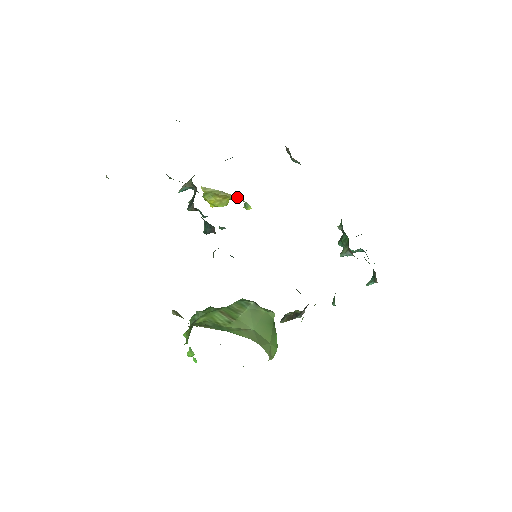
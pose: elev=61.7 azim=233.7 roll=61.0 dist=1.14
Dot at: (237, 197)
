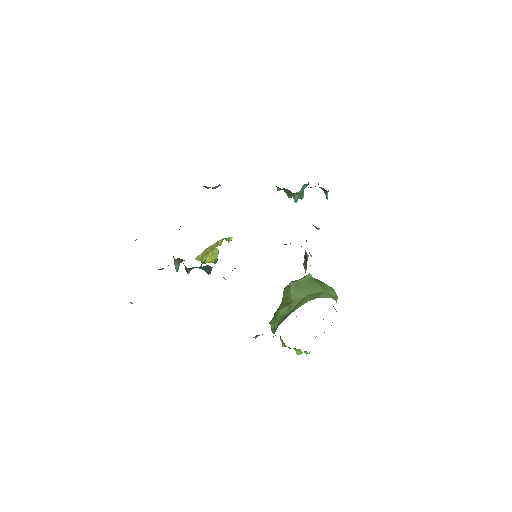
Dot at: (218, 241)
